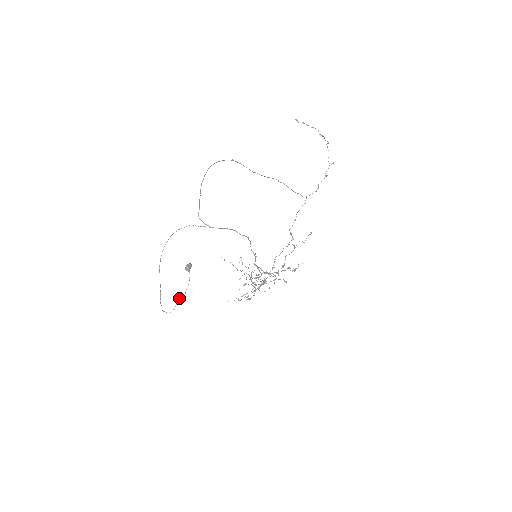
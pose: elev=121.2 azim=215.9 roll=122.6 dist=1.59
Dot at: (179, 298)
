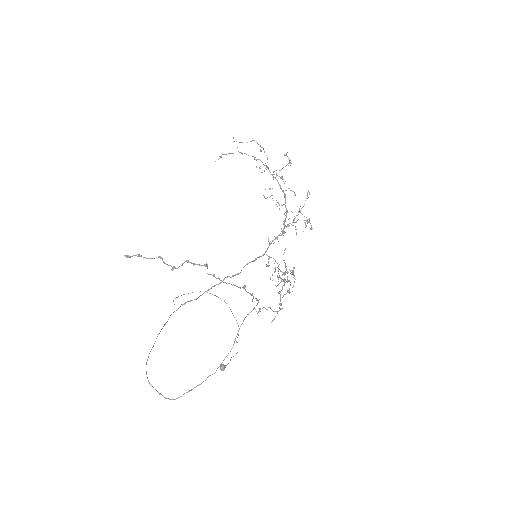
Dot at: (236, 342)
